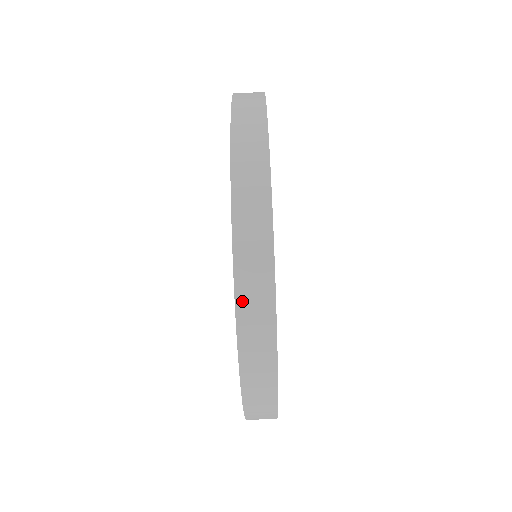
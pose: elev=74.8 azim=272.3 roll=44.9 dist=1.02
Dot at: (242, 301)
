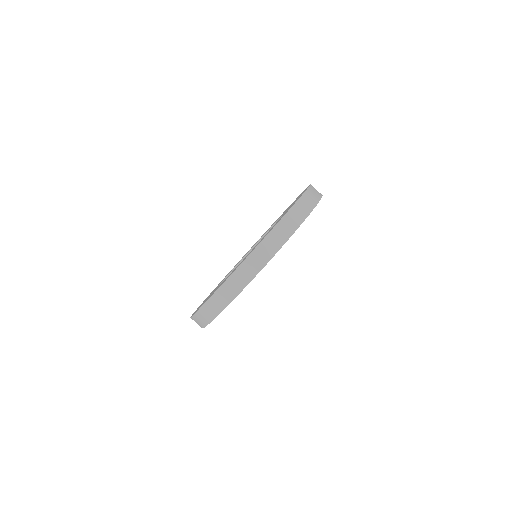
Dot at: (299, 203)
